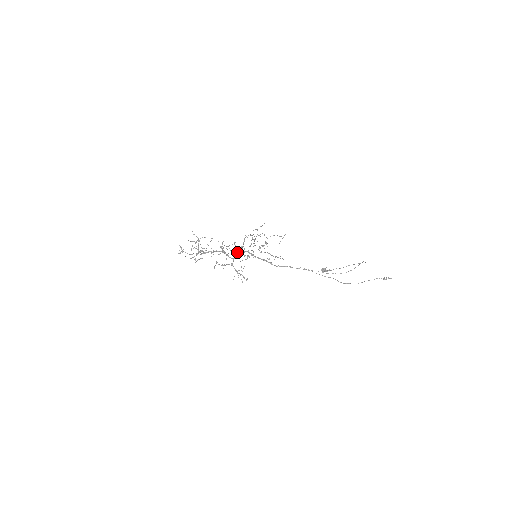
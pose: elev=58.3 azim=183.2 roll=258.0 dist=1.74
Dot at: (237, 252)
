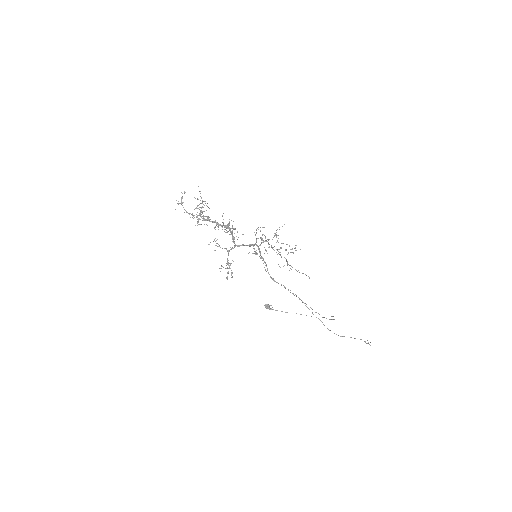
Dot at: occluded
